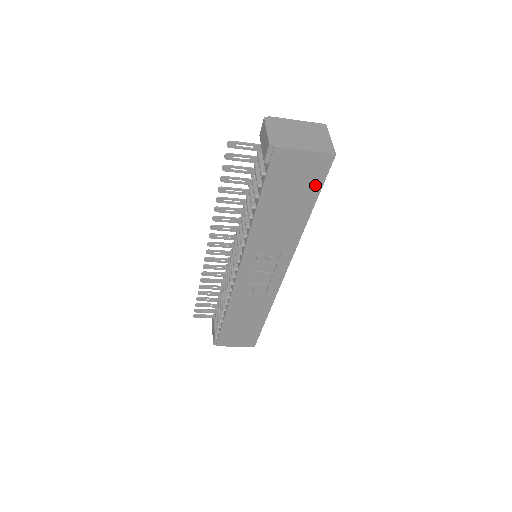
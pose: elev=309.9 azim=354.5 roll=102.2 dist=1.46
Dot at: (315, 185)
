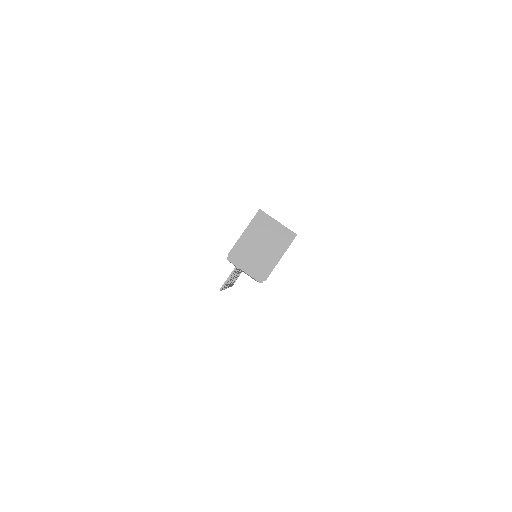
Dot at: occluded
